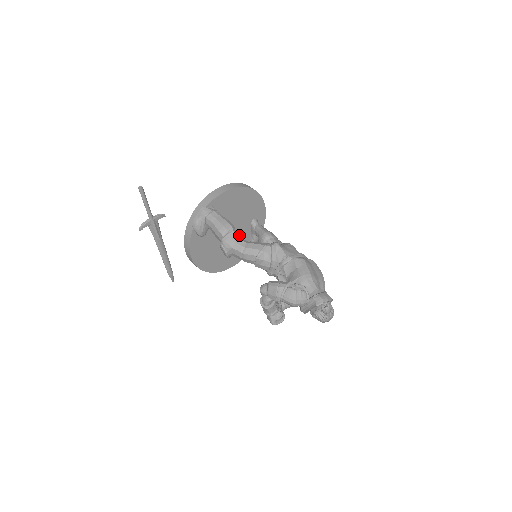
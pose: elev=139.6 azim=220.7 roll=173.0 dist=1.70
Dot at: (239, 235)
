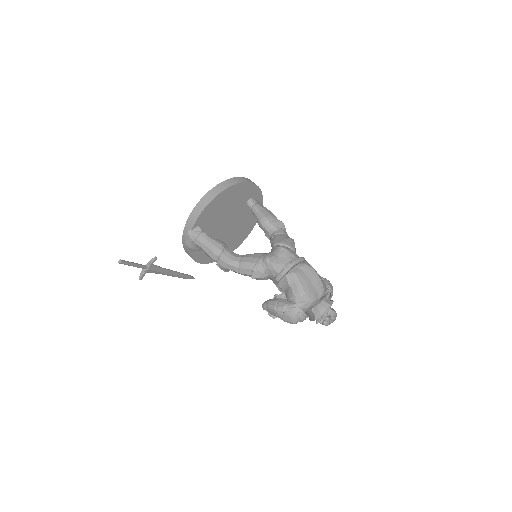
Dot at: (230, 254)
